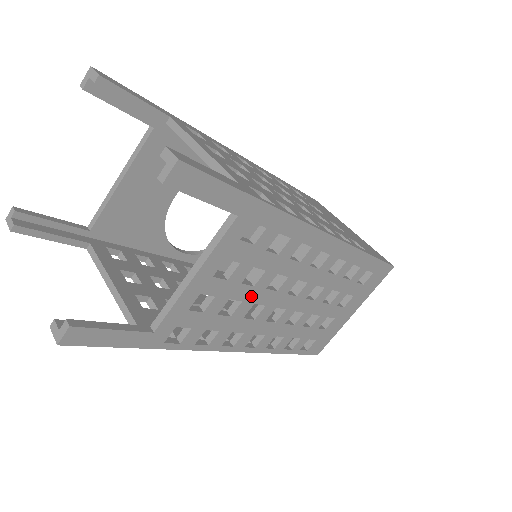
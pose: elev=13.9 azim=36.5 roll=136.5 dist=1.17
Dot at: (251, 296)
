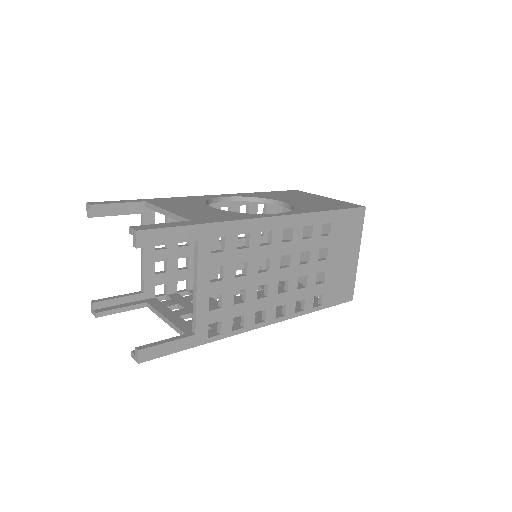
Dot at: occluded
